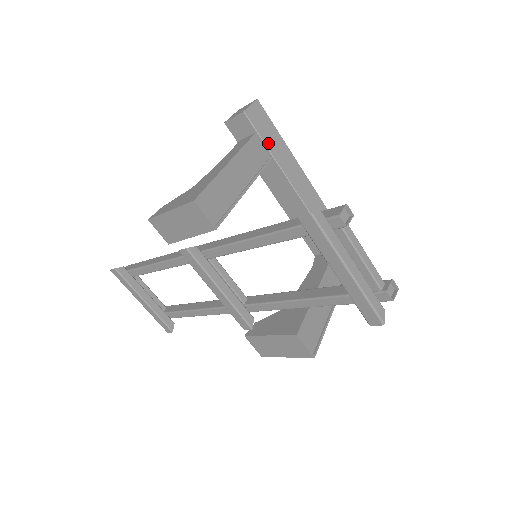
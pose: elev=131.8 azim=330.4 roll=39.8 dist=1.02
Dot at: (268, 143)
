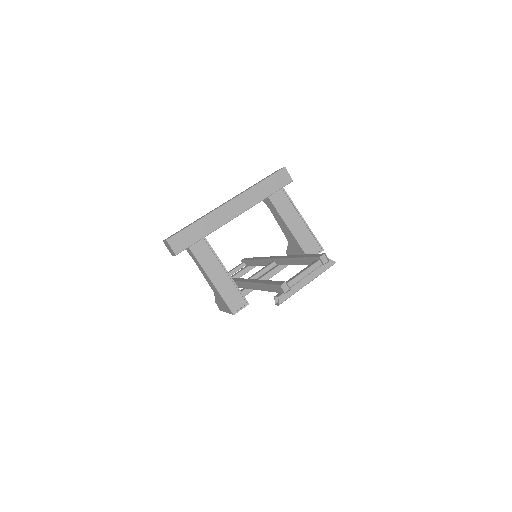
Dot at: (196, 239)
